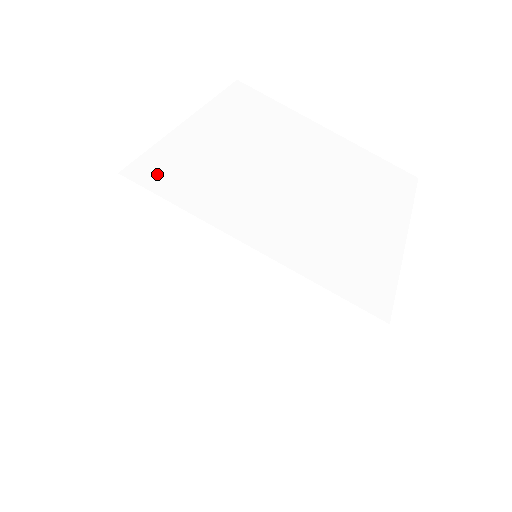
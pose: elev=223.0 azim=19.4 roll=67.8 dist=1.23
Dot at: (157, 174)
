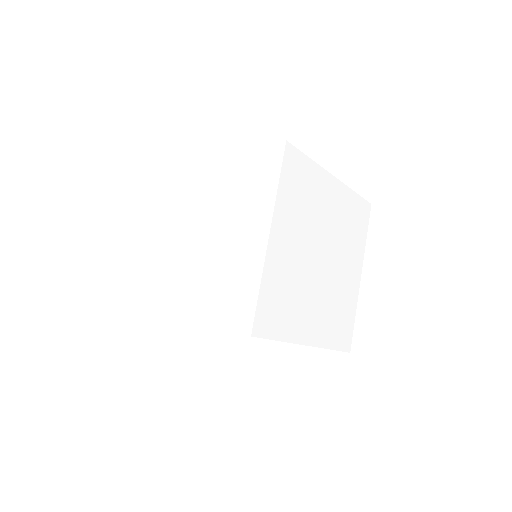
Dot at: (266, 320)
